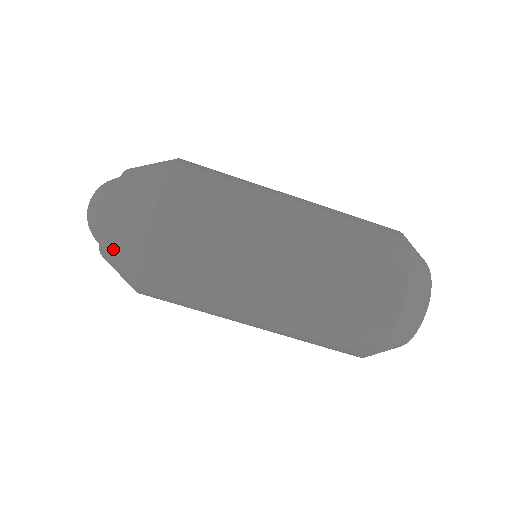
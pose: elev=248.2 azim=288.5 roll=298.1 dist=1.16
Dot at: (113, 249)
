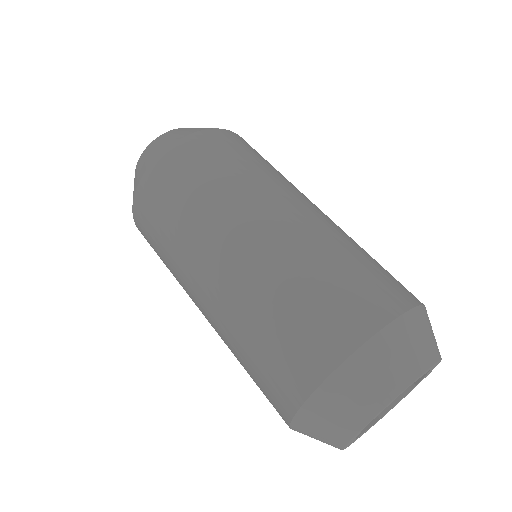
Dot at: (141, 162)
